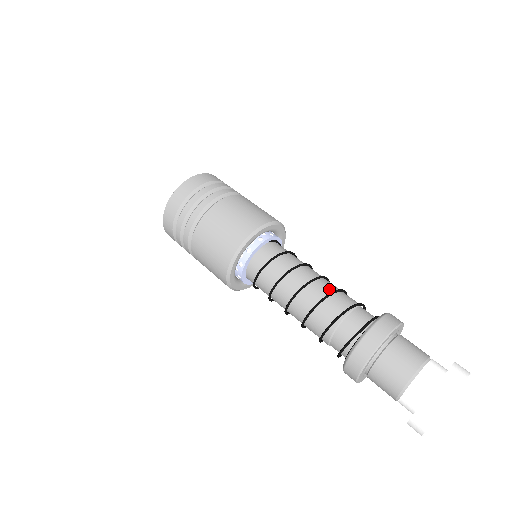
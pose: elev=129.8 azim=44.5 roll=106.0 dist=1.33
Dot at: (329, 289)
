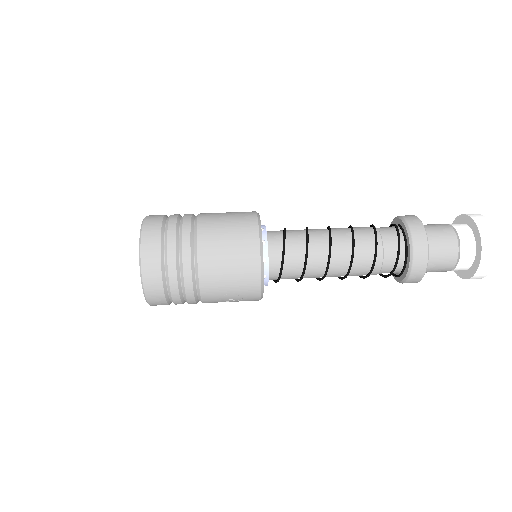
Dot at: occluded
